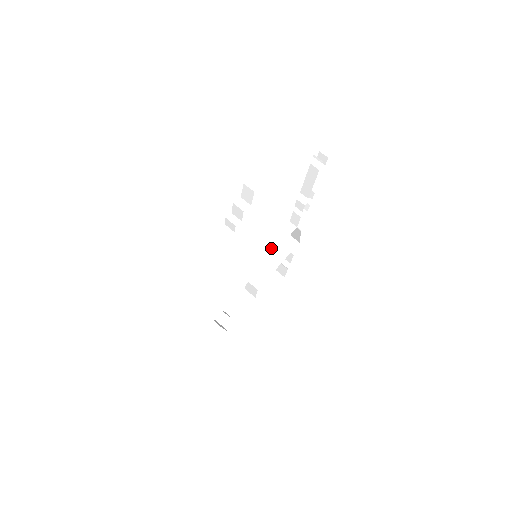
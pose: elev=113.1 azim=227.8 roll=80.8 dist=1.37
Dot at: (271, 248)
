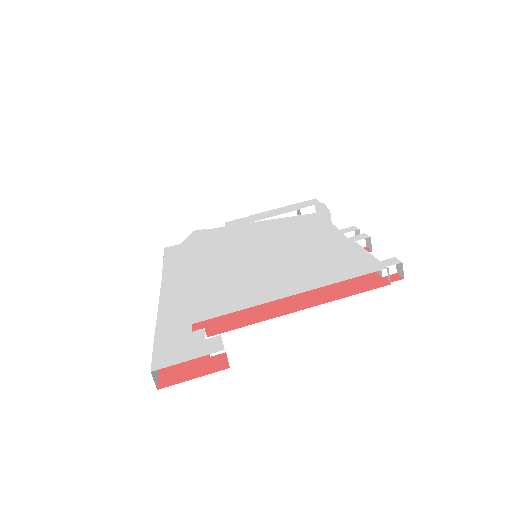
Dot at: occluded
